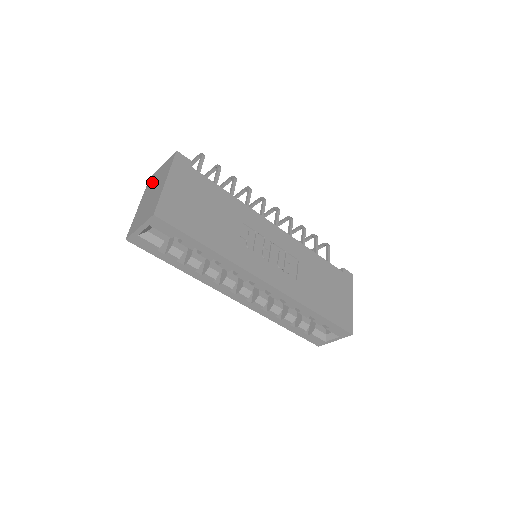
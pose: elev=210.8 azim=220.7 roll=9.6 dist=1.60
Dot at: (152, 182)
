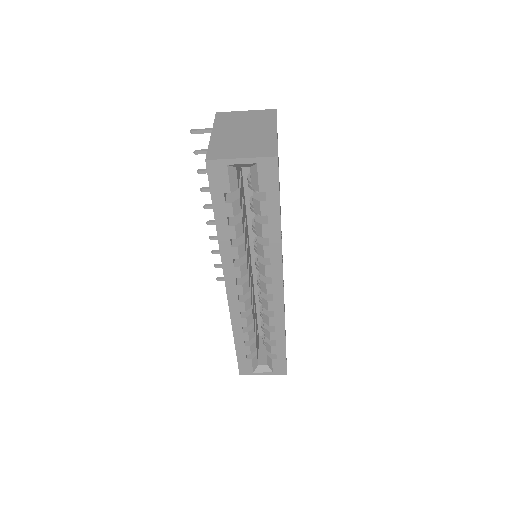
Dot at: (232, 119)
